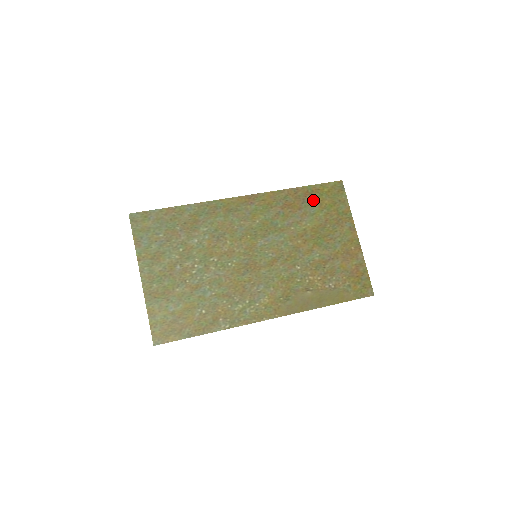
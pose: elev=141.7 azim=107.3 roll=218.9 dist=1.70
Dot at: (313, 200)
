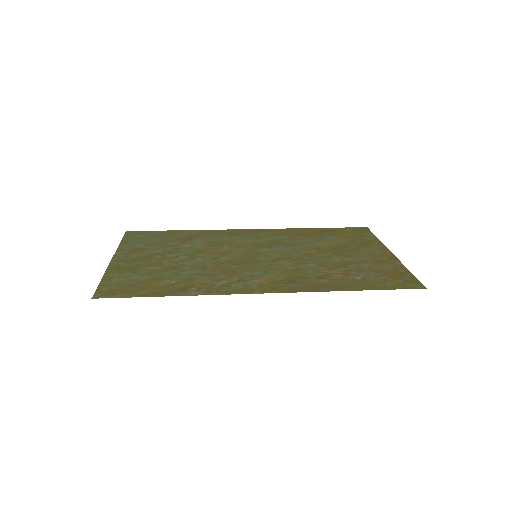
Dot at: (332, 234)
